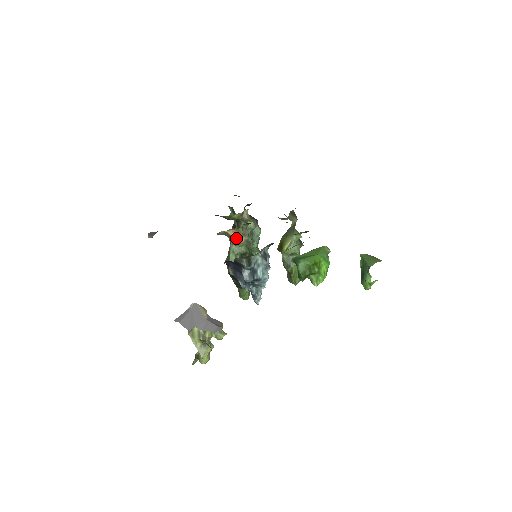
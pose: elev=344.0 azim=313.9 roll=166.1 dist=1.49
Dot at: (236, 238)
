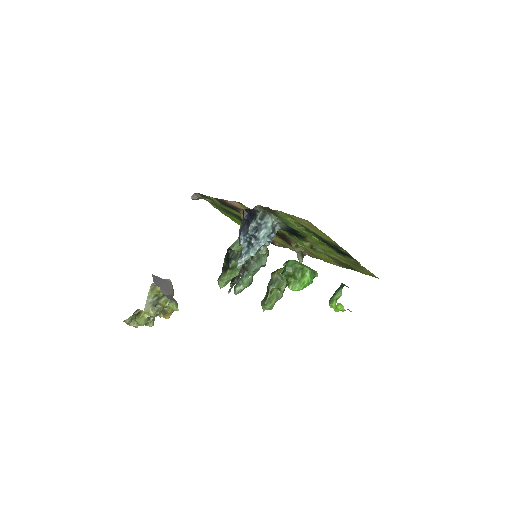
Dot at: occluded
